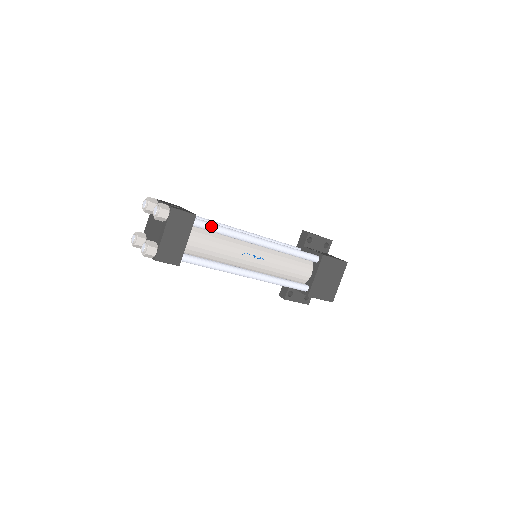
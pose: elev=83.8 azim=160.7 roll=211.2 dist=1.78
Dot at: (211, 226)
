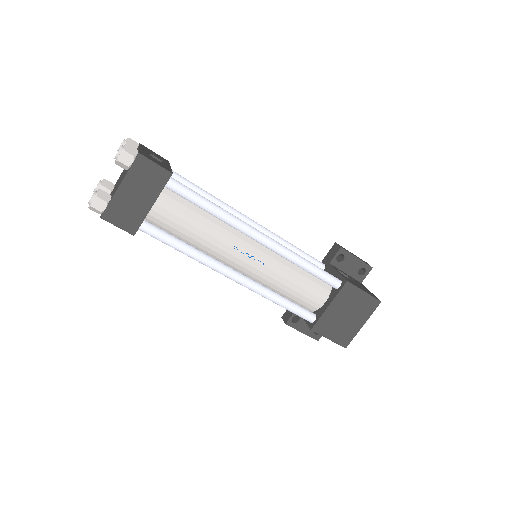
Dot at: (192, 195)
